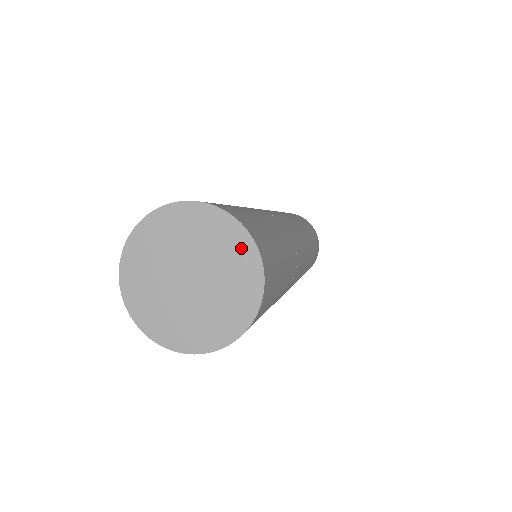
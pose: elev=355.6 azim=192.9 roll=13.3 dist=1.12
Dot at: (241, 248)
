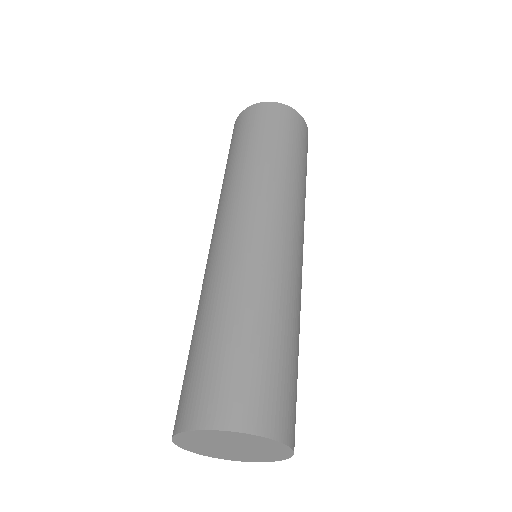
Dot at: (240, 436)
